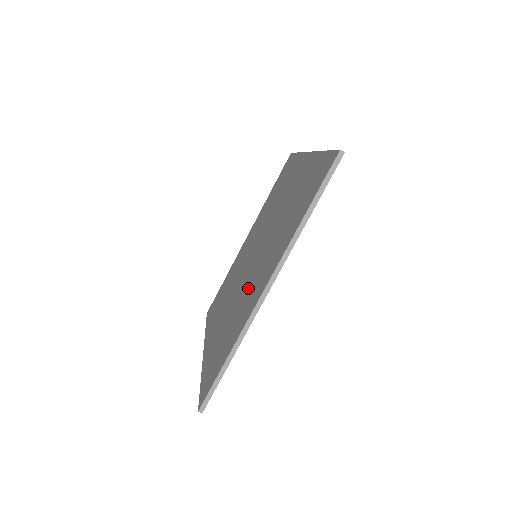
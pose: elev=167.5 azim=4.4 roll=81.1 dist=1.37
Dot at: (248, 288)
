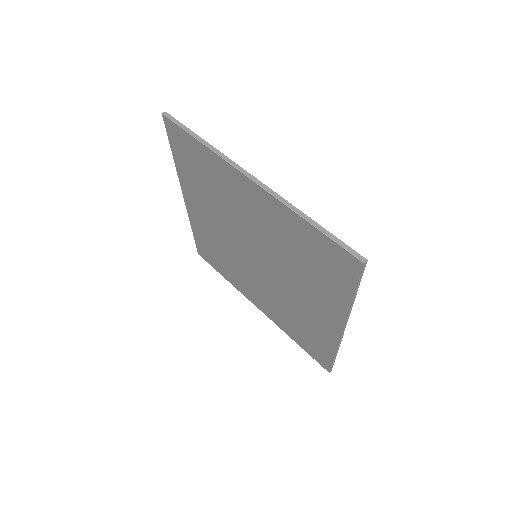
Dot at: (295, 302)
